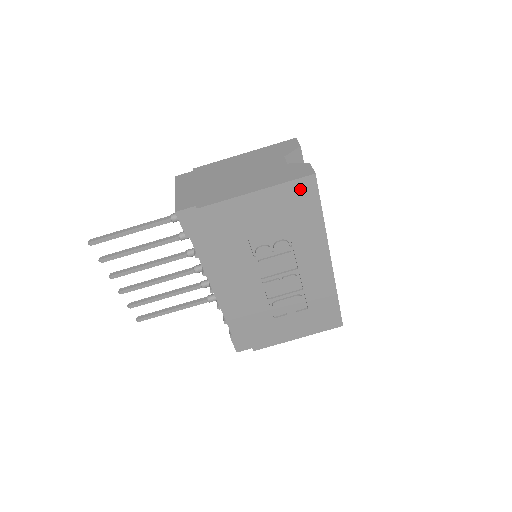
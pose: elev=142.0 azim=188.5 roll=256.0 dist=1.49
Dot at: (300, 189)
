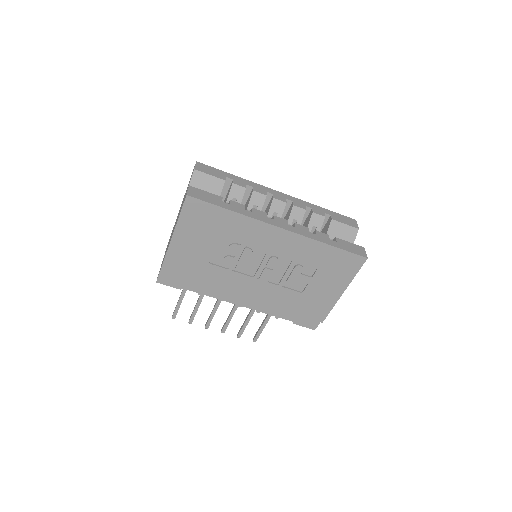
Dot at: (192, 211)
